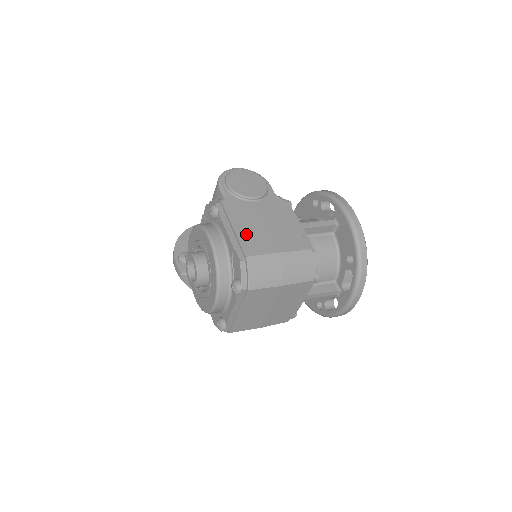
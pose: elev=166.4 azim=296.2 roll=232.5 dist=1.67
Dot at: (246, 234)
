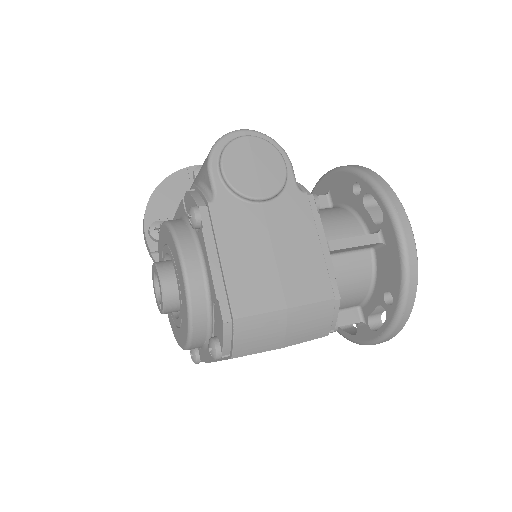
Dot at: (239, 273)
